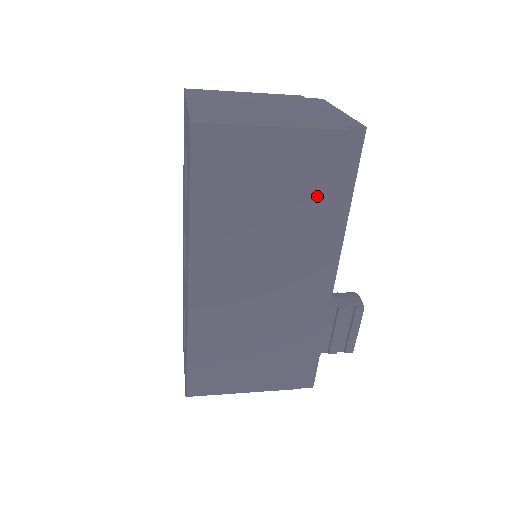
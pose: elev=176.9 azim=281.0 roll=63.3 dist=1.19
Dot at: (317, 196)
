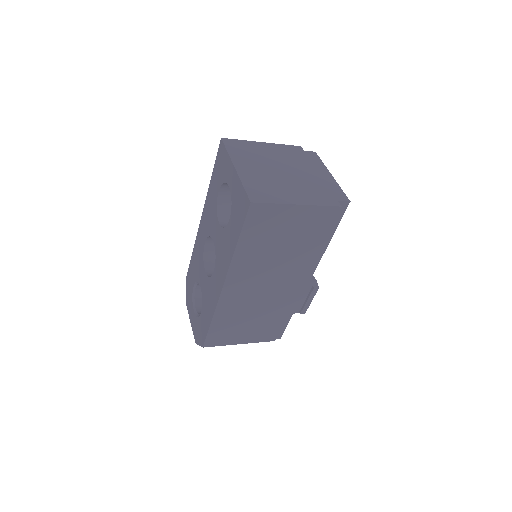
Dot at: (314, 240)
